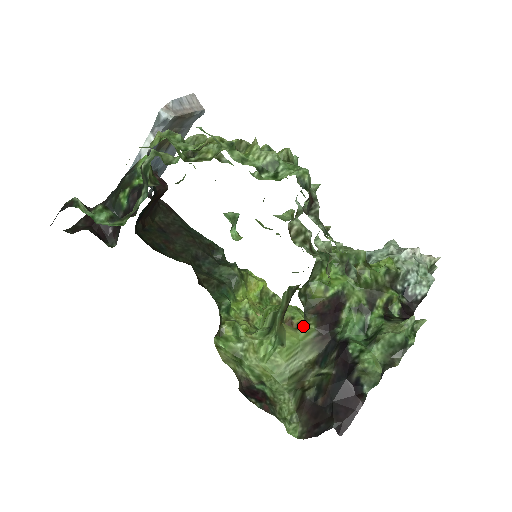
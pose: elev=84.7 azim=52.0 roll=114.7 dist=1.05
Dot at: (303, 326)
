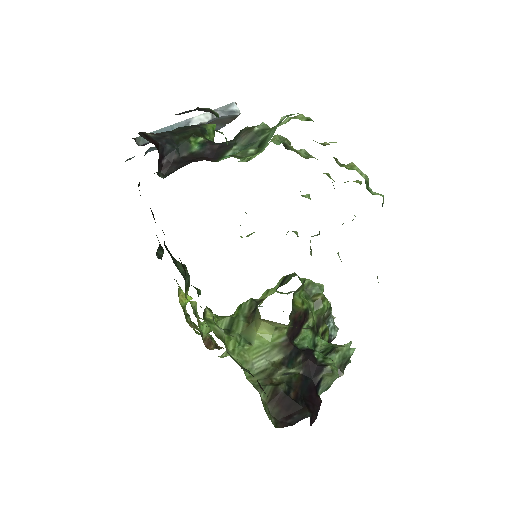
Dot at: (281, 328)
